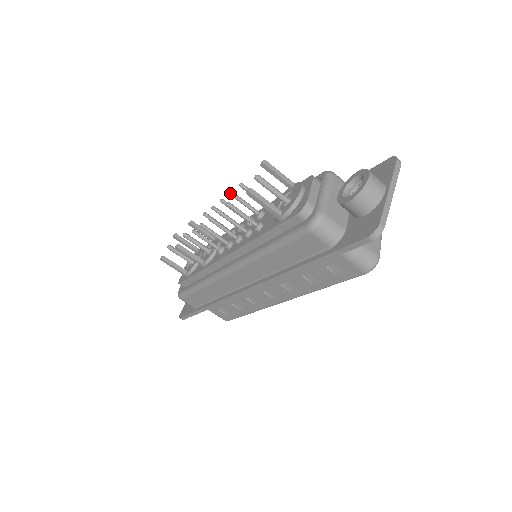
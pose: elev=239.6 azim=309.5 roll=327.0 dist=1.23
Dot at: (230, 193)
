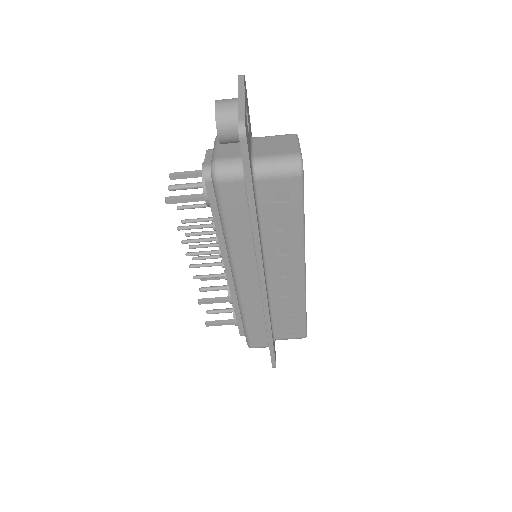
Dot at: (181, 222)
